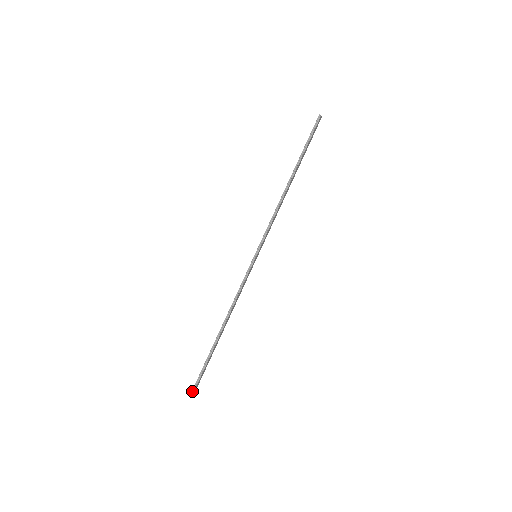
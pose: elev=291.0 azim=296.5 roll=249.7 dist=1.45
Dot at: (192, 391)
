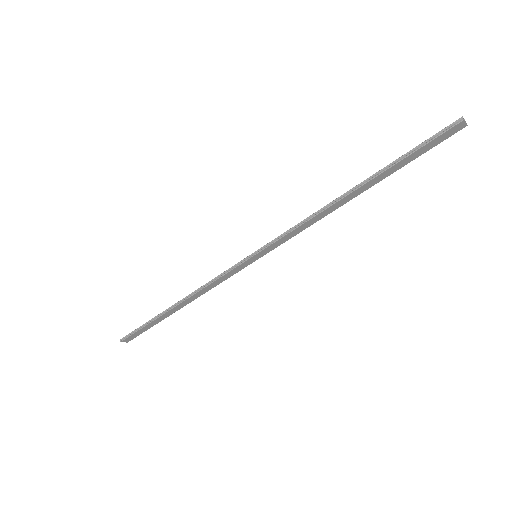
Dot at: (122, 338)
